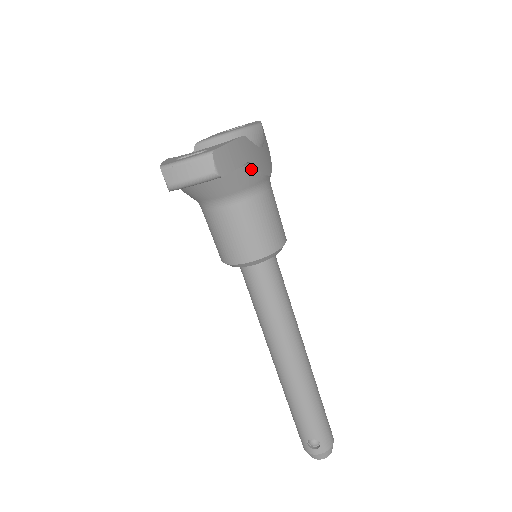
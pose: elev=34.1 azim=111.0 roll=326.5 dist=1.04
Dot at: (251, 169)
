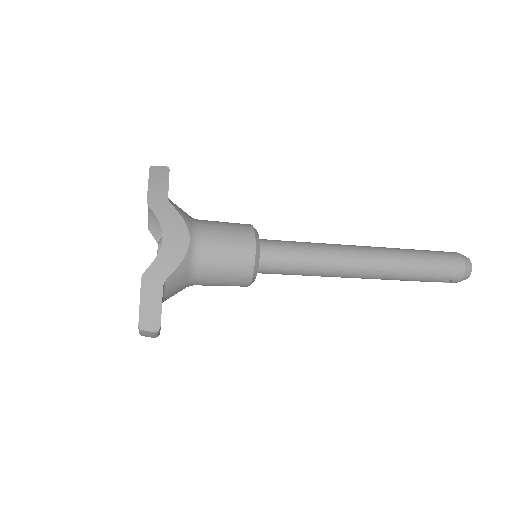
Dot at: (171, 278)
